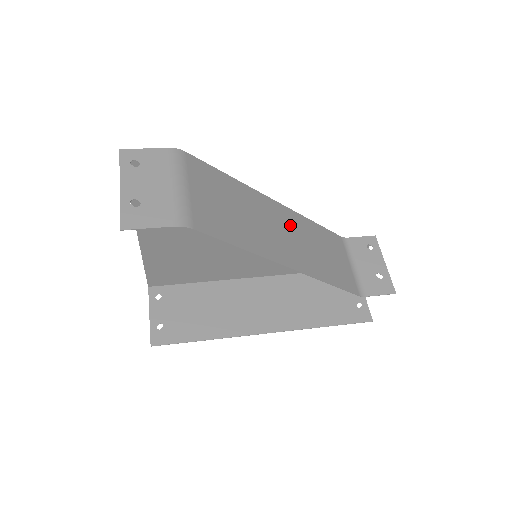
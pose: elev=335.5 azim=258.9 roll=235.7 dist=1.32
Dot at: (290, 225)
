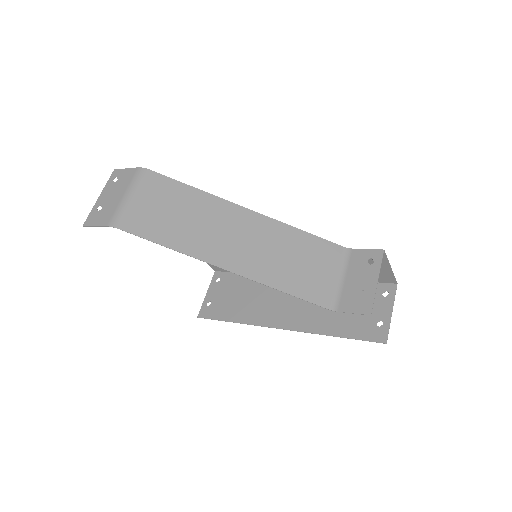
Dot at: (254, 231)
